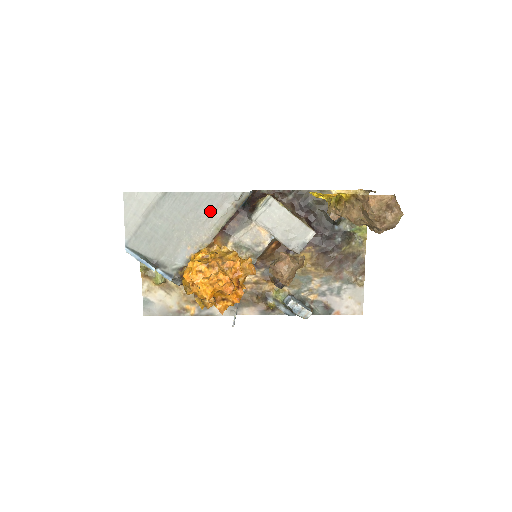
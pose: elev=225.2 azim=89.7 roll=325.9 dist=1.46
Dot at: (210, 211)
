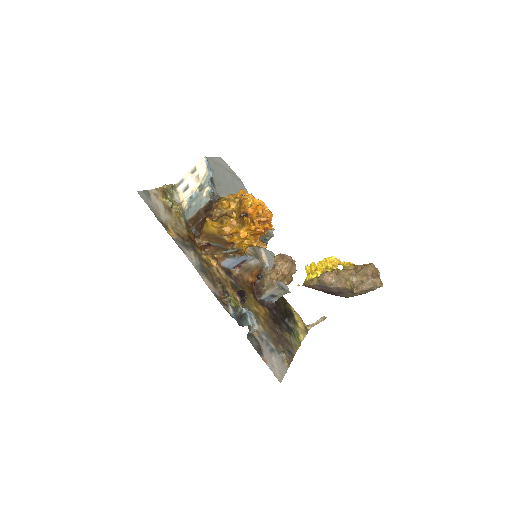
Dot at: occluded
